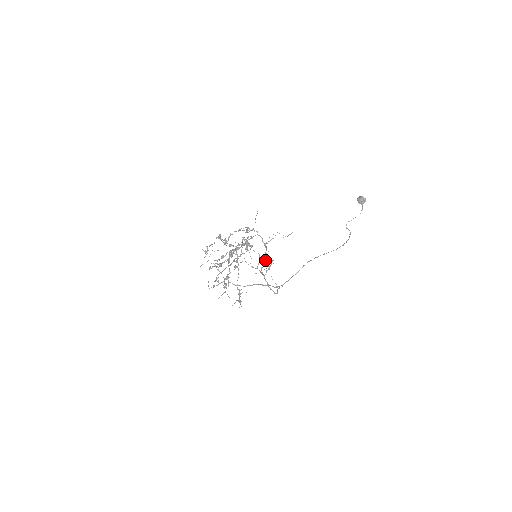
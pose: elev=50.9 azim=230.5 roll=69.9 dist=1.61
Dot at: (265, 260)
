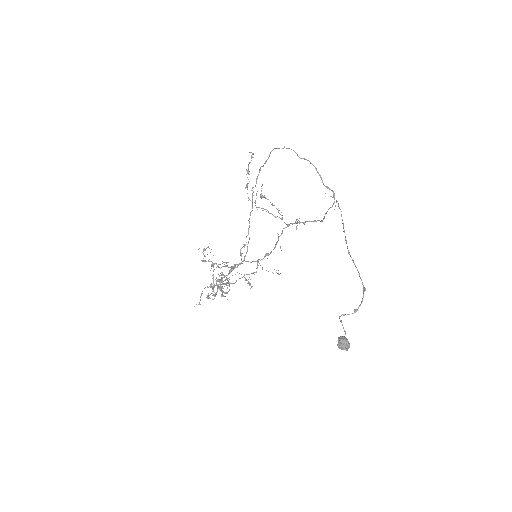
Dot at: occluded
